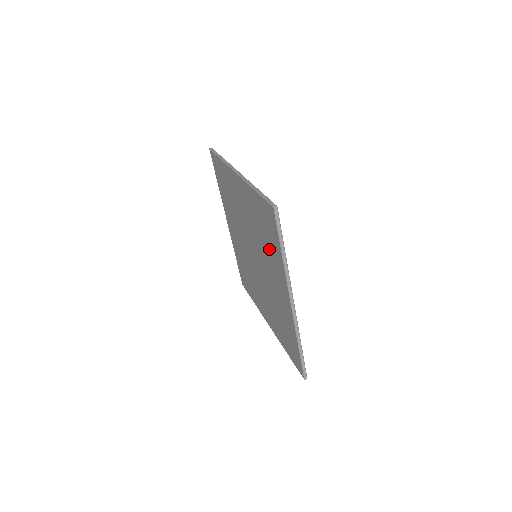
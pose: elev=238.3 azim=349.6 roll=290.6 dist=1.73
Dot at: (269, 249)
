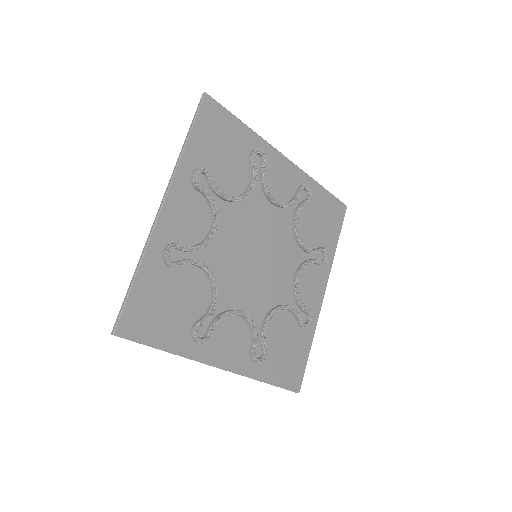
Dot at: (191, 312)
